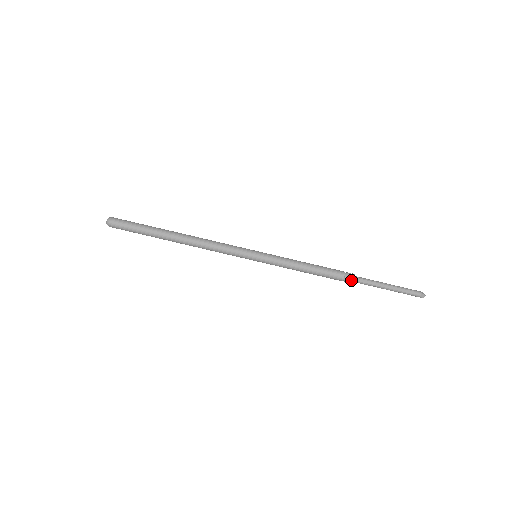
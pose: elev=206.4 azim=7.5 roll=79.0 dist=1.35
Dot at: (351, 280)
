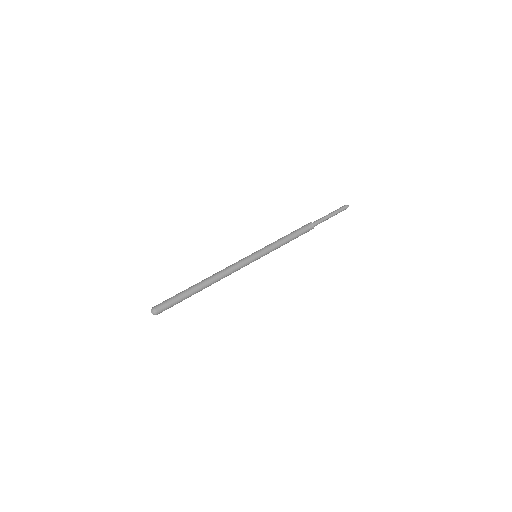
Dot at: (312, 225)
